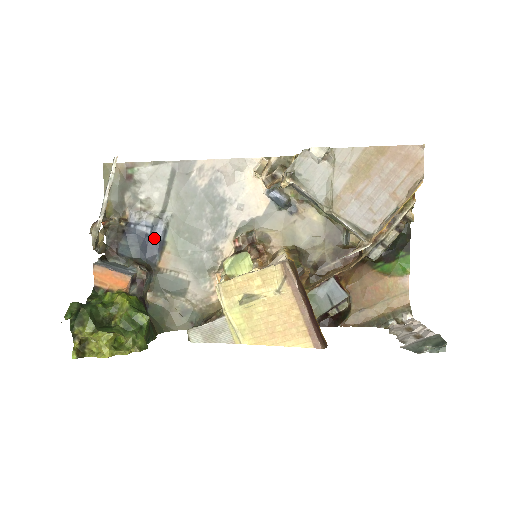
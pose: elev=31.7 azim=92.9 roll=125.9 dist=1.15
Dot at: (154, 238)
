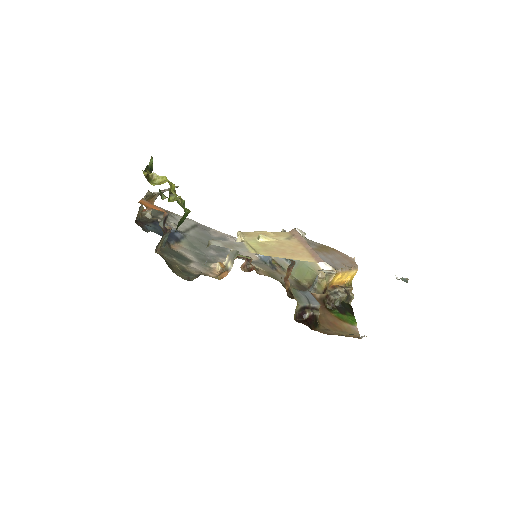
Dot at: (174, 235)
